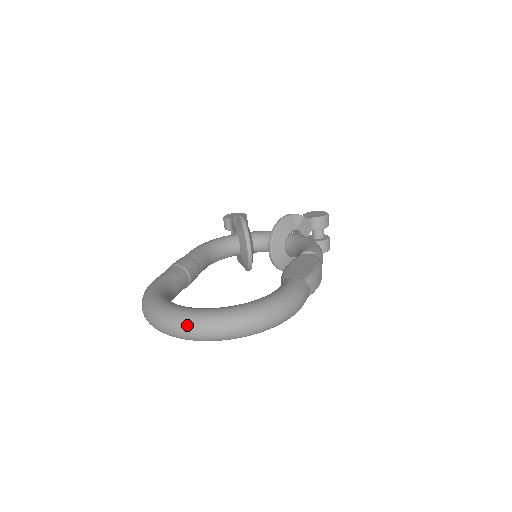
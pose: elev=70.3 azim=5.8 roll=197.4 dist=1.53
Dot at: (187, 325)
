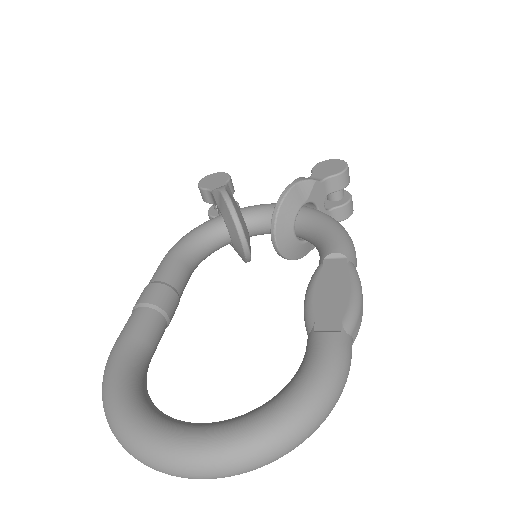
Dot at: (176, 467)
